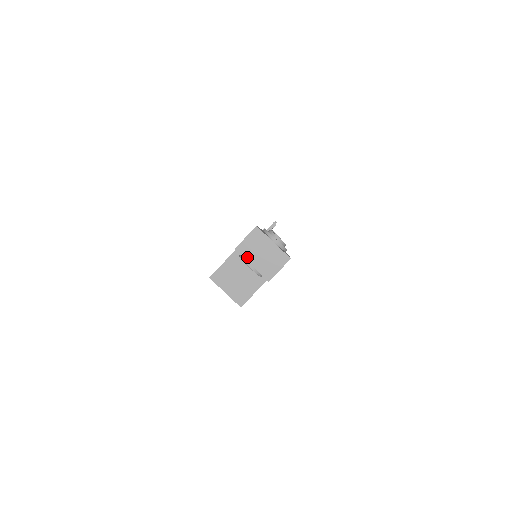
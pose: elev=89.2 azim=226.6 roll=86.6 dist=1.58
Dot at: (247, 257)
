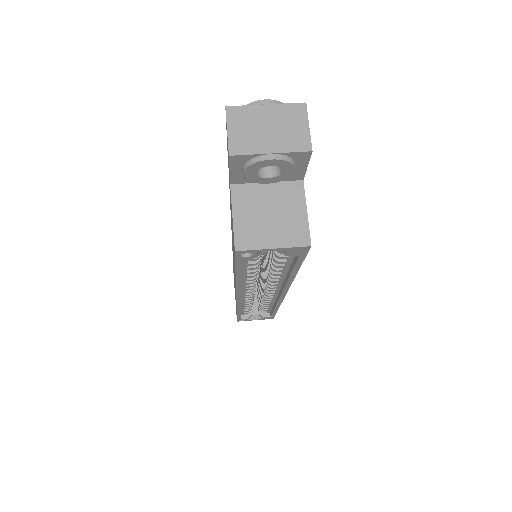
Dot at: (254, 150)
